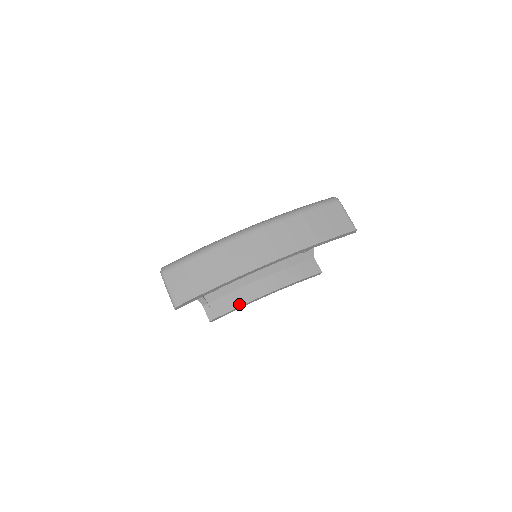
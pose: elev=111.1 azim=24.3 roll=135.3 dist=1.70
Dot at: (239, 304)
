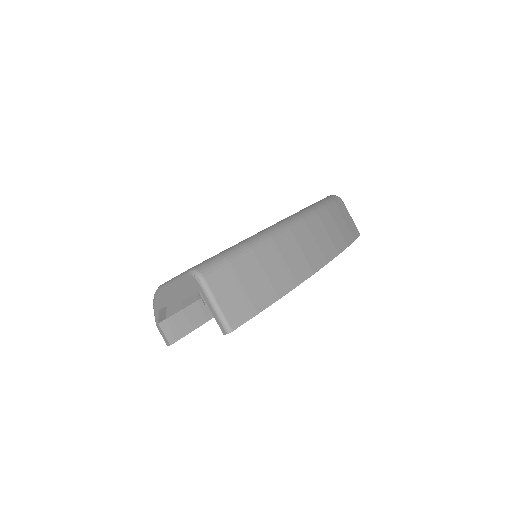
Dot at: (206, 318)
